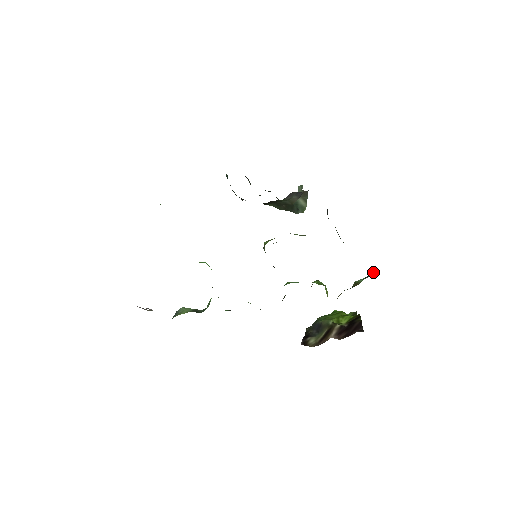
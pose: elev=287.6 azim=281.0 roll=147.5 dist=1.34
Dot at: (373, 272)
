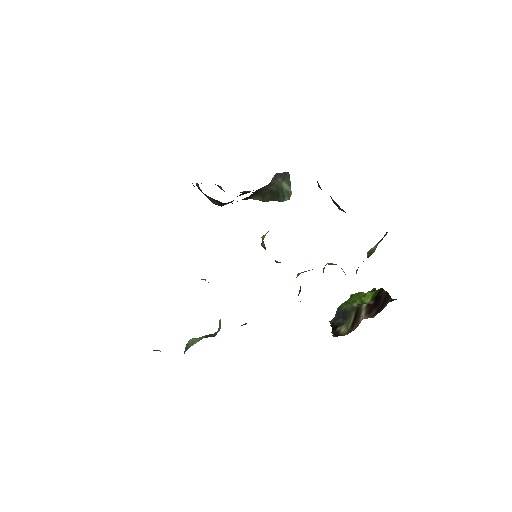
Dot at: (384, 235)
